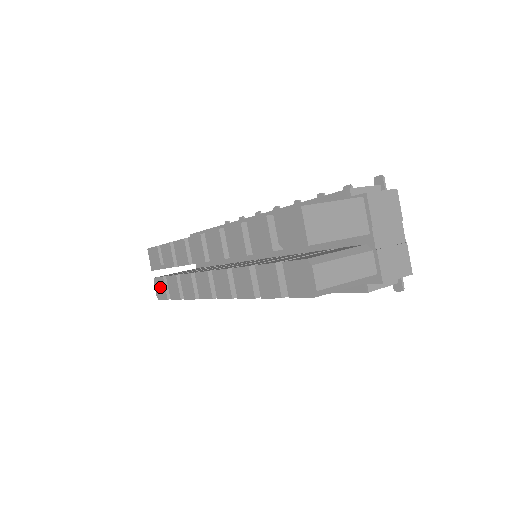
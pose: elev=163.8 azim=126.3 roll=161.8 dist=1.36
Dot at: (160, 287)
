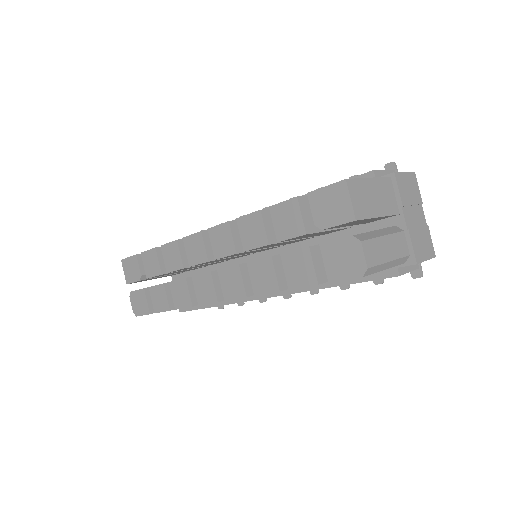
Dot at: (139, 301)
